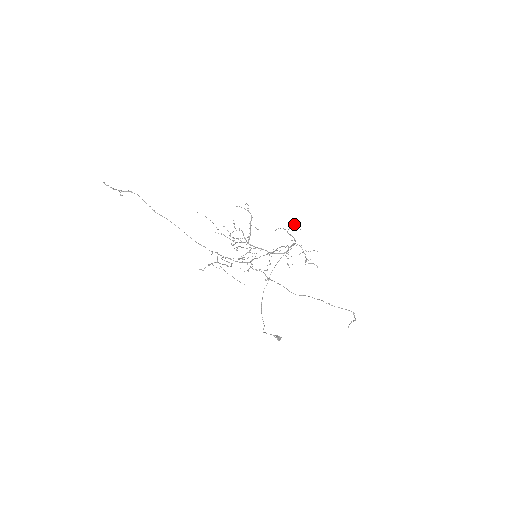
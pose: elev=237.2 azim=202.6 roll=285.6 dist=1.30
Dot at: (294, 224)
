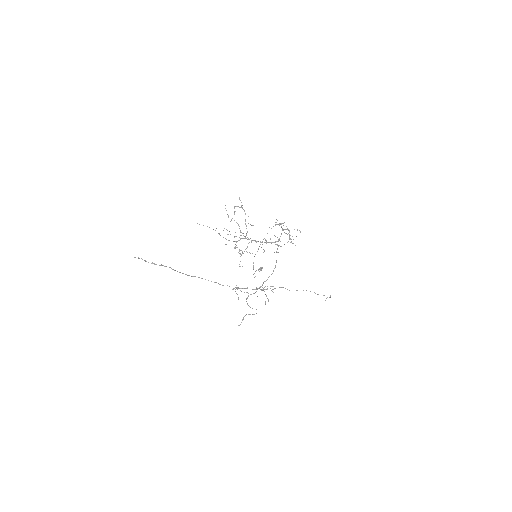
Dot at: occluded
